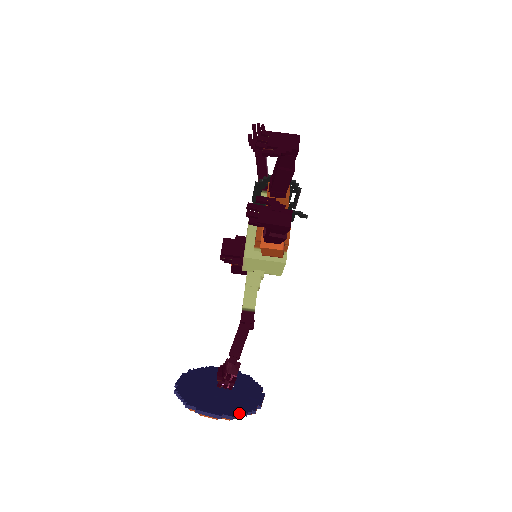
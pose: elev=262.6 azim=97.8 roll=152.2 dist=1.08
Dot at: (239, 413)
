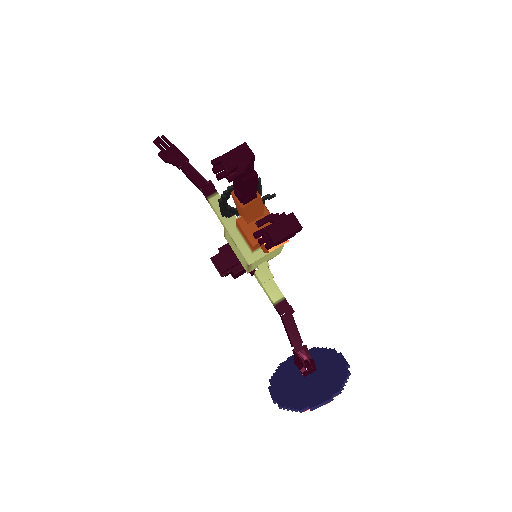
Dot at: (341, 384)
